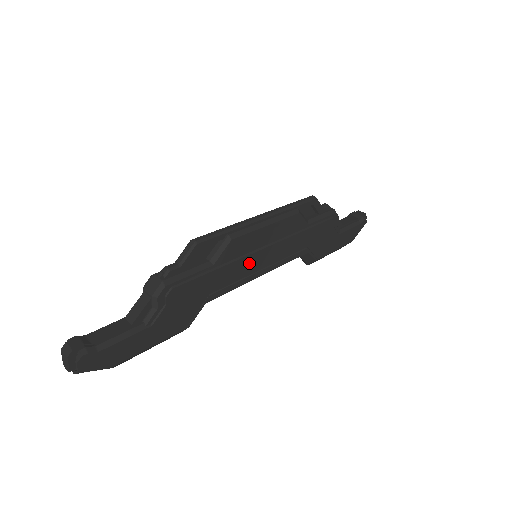
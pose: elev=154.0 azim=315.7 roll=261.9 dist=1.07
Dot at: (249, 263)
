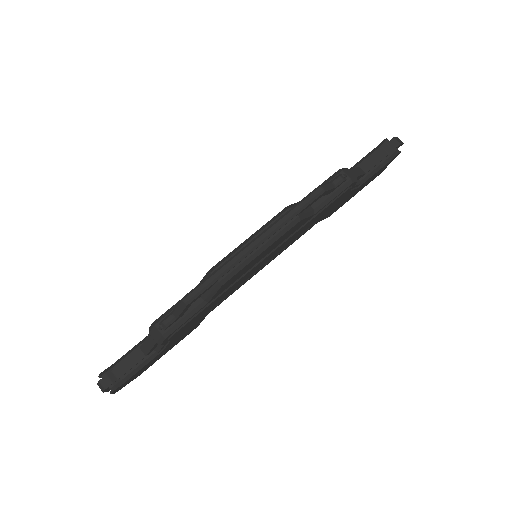
Dot at: (246, 276)
